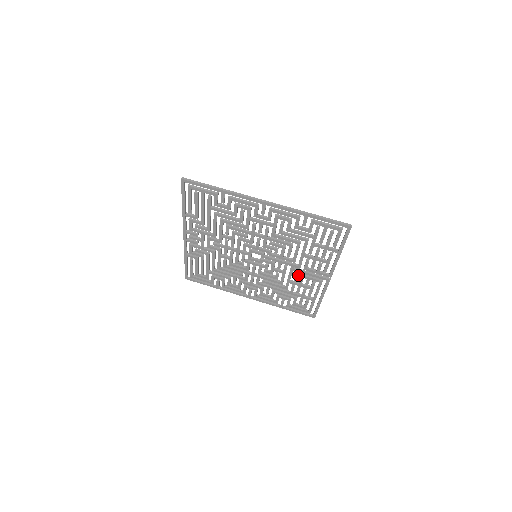
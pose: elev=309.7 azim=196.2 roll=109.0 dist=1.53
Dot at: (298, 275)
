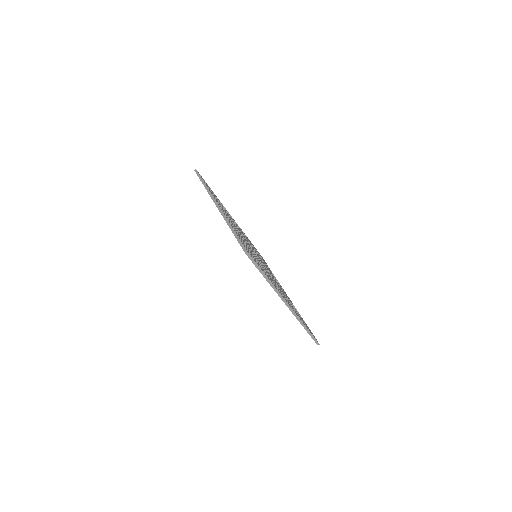
Dot at: occluded
